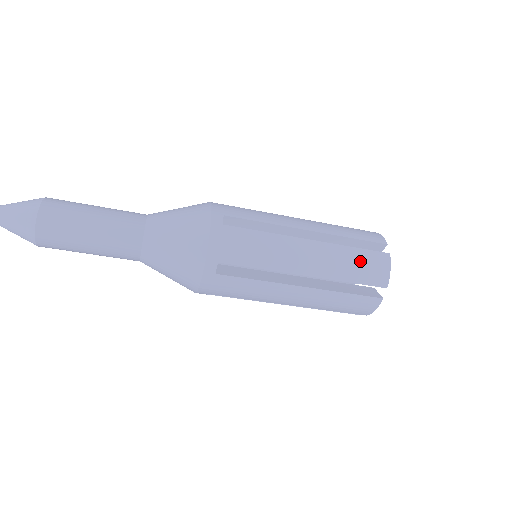
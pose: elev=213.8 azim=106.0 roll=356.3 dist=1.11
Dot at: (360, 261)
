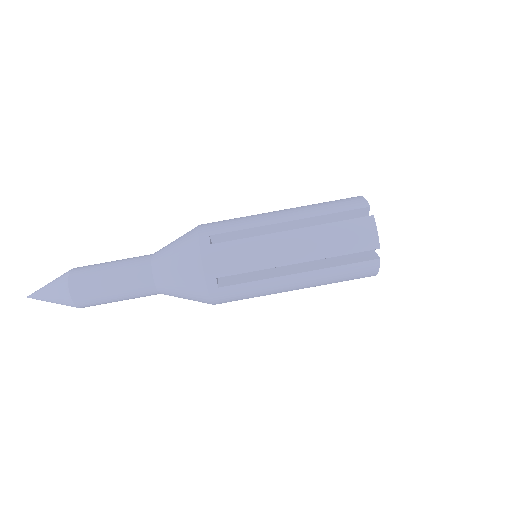
Dot at: (333, 202)
